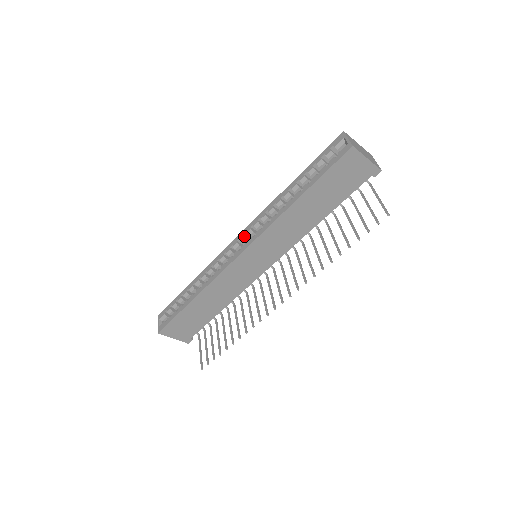
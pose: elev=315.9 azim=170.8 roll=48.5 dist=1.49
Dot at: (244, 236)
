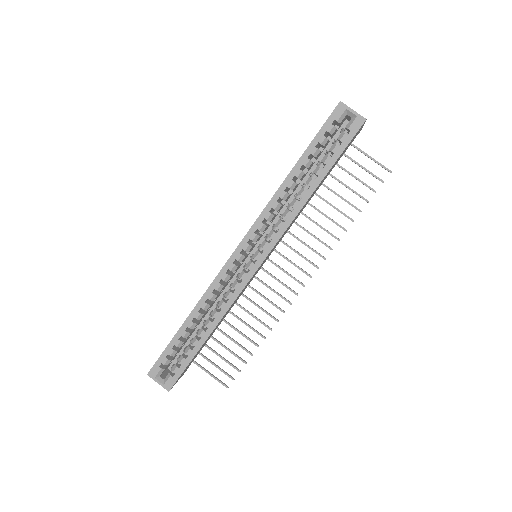
Dot at: (249, 245)
